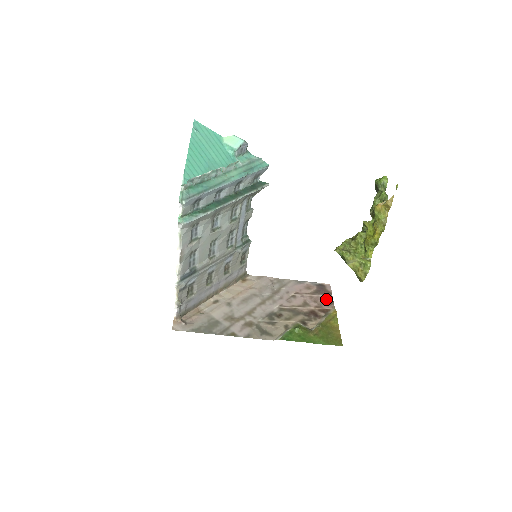
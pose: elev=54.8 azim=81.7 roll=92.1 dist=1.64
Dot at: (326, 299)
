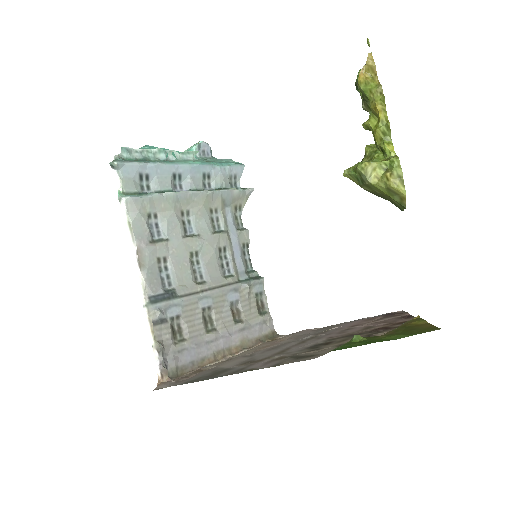
Dot at: (399, 317)
